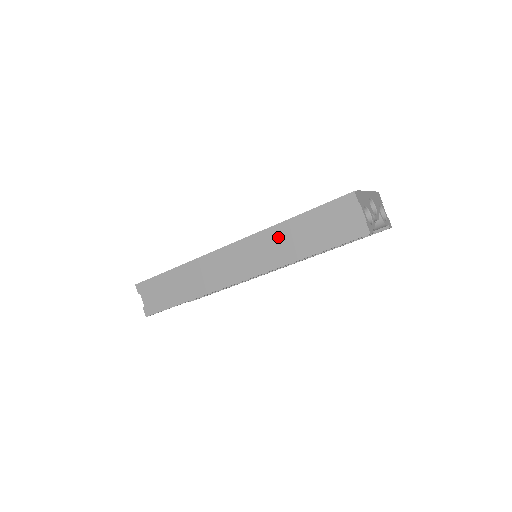
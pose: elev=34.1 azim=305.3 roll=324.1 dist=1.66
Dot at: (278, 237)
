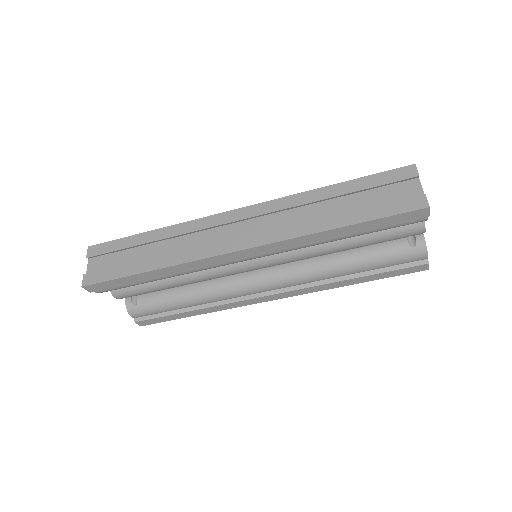
Dot at: (304, 206)
